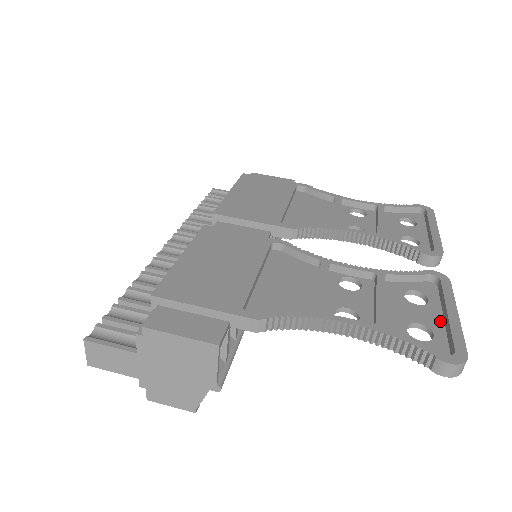
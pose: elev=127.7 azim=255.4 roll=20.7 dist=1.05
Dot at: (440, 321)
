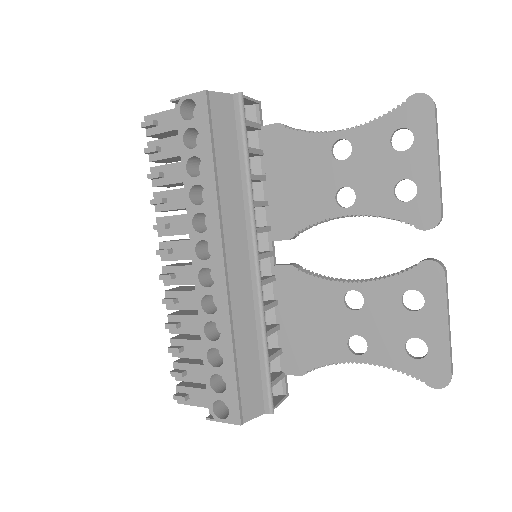
Dot at: (424, 158)
